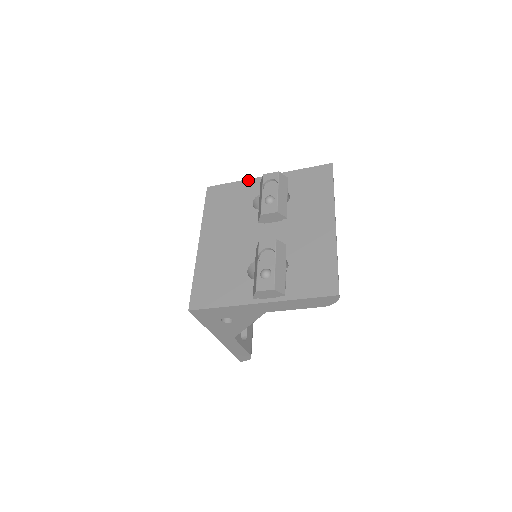
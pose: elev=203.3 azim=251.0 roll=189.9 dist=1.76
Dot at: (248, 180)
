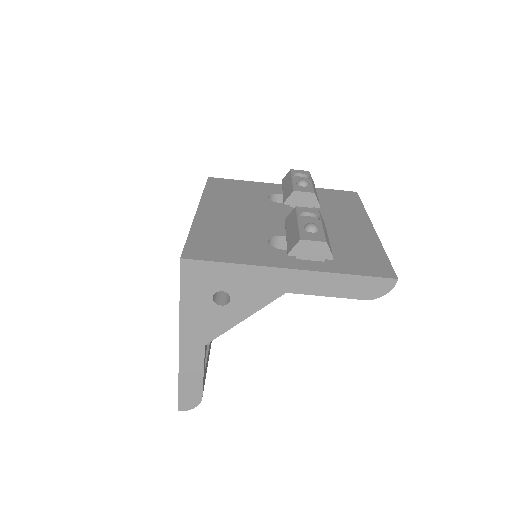
Dot at: (260, 182)
